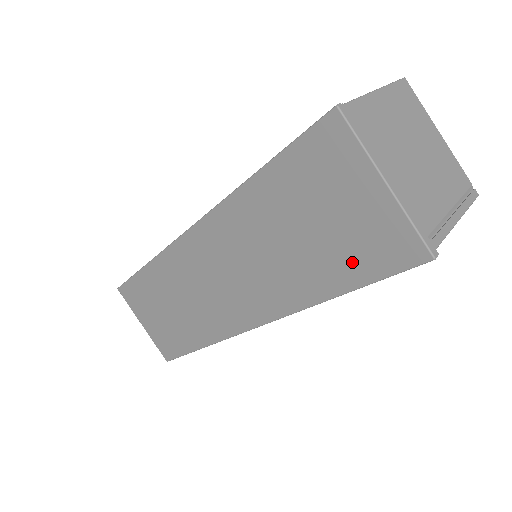
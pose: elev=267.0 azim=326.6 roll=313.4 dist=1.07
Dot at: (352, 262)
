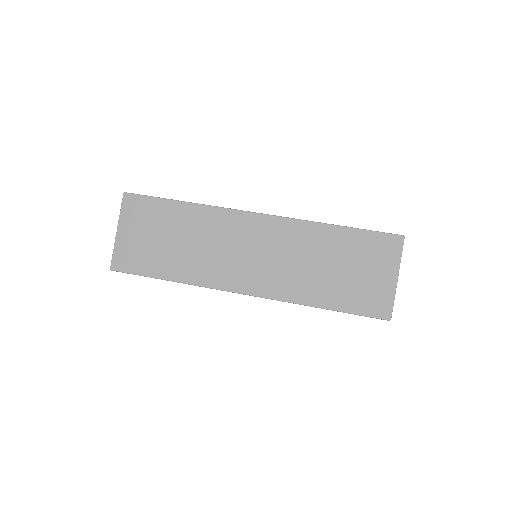
Dot at: (351, 298)
